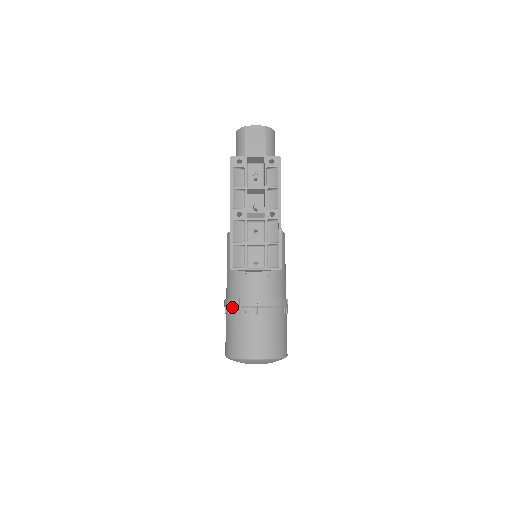
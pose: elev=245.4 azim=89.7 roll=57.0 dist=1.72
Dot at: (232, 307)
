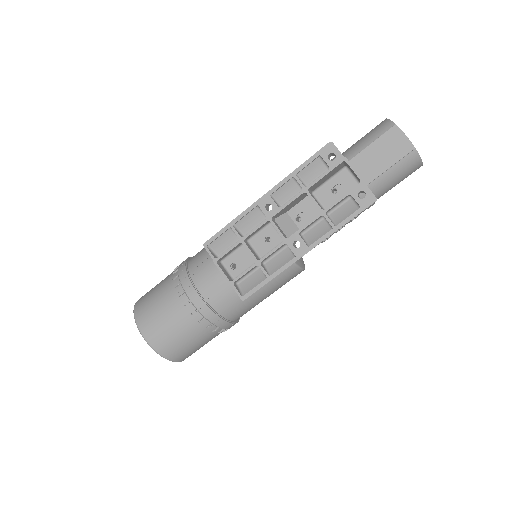
Dot at: (178, 273)
